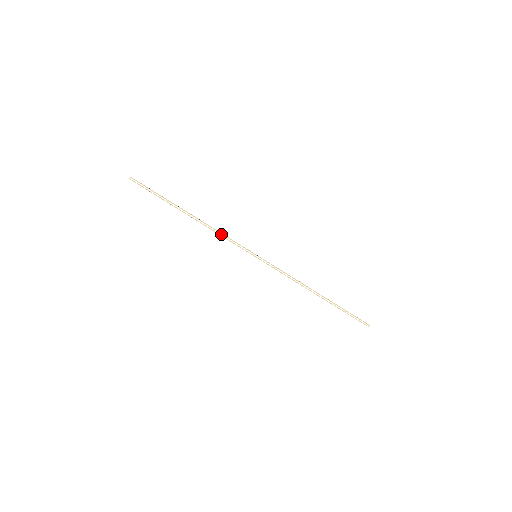
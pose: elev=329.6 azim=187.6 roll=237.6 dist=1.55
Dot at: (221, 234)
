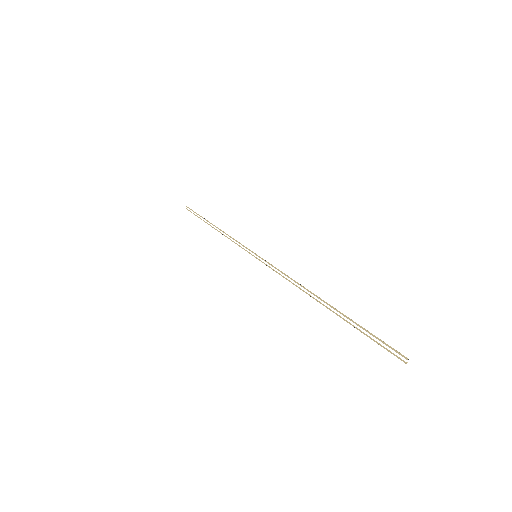
Dot at: (231, 238)
